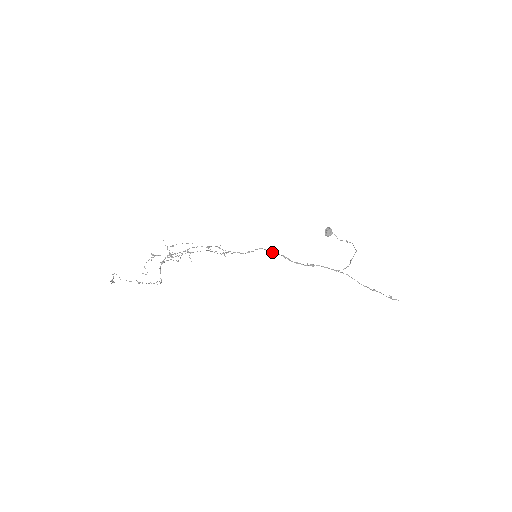
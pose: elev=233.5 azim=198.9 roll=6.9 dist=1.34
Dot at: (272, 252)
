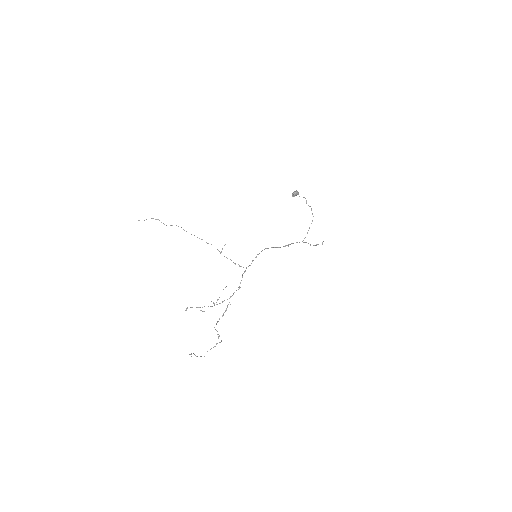
Dot at: occluded
